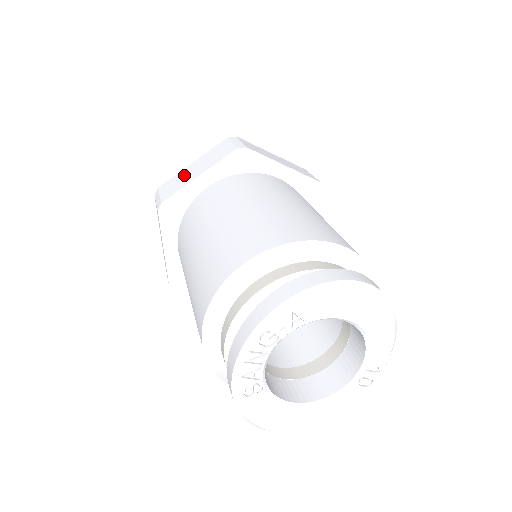
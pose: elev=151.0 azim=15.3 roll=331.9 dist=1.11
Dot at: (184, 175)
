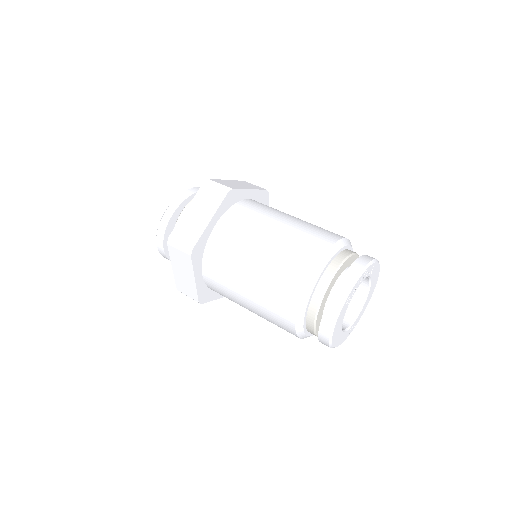
Dot at: (231, 183)
